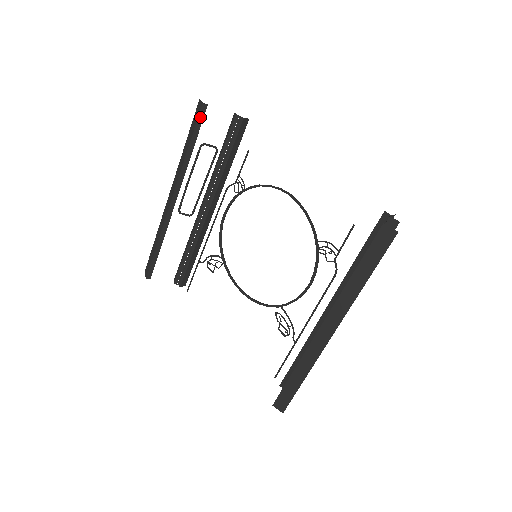
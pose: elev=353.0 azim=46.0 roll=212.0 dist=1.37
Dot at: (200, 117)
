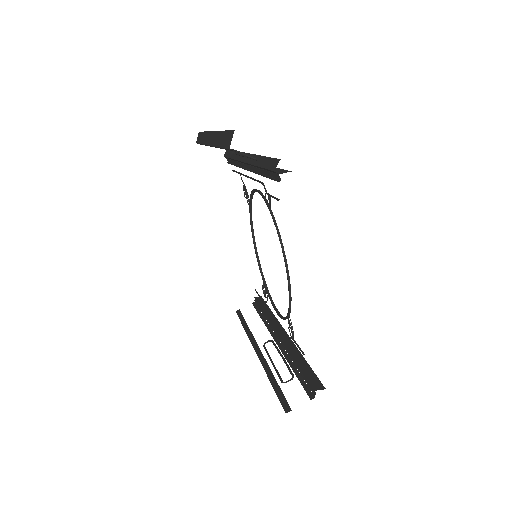
Dot at: occluded
